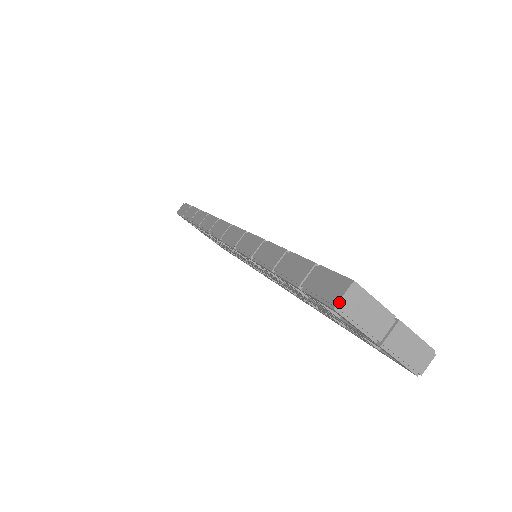
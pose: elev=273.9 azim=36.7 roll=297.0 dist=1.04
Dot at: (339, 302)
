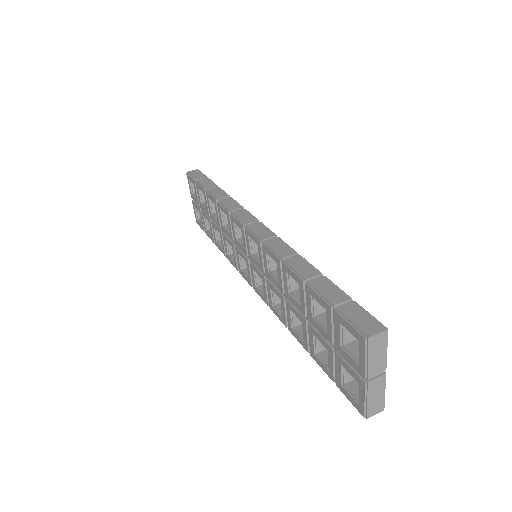
Dot at: (372, 336)
